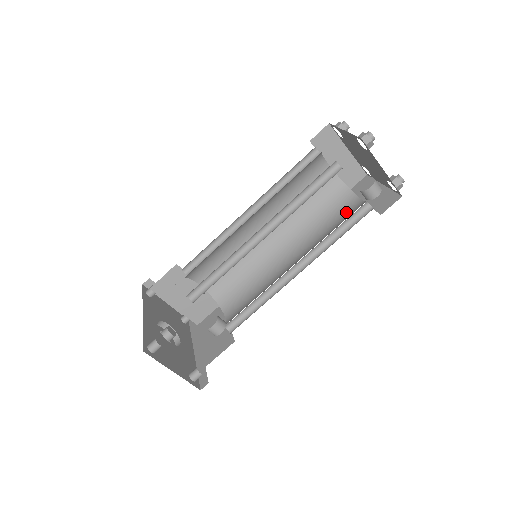
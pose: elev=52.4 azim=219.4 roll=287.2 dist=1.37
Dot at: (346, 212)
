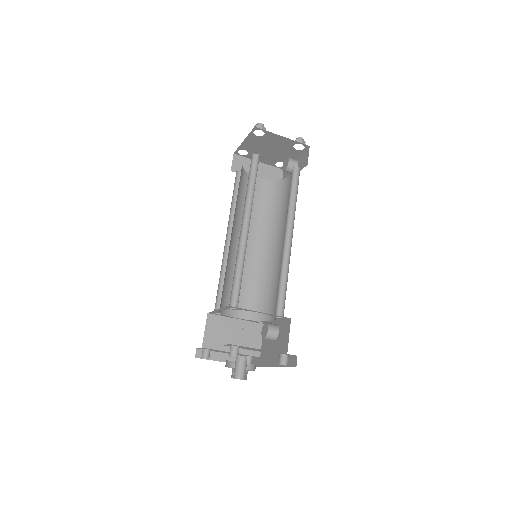
Dot at: (289, 189)
